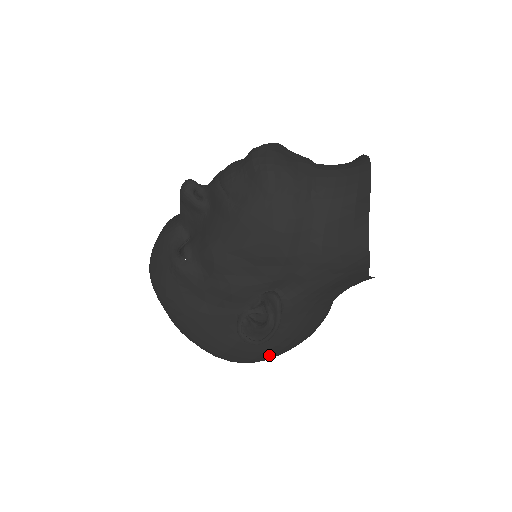
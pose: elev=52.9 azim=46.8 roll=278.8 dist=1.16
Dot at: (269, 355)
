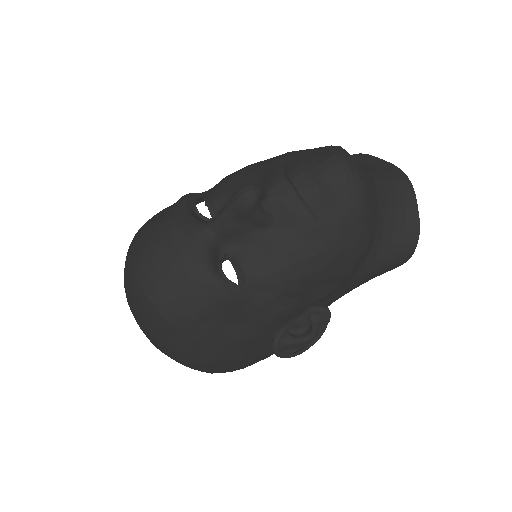
Dot at: occluded
